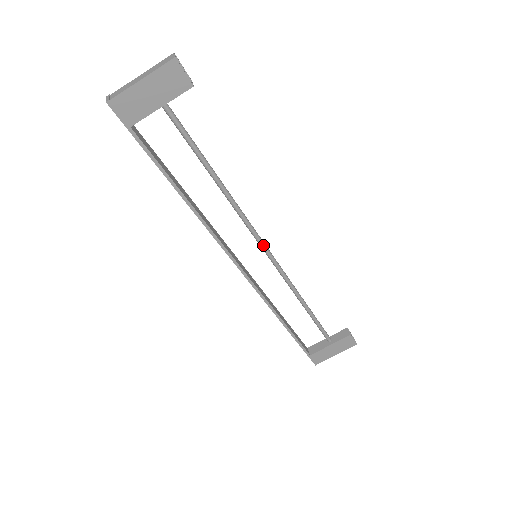
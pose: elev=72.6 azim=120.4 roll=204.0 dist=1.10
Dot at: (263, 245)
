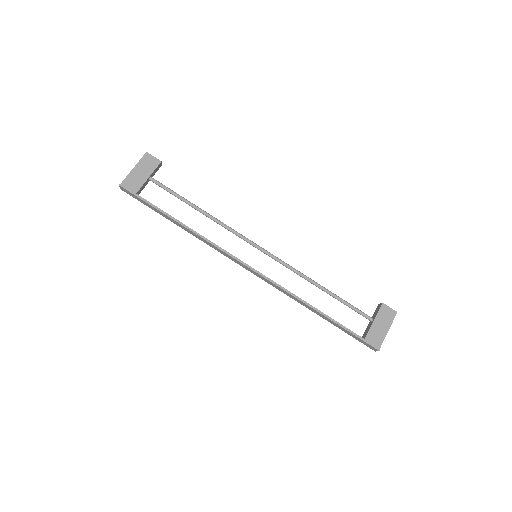
Dot at: (255, 244)
